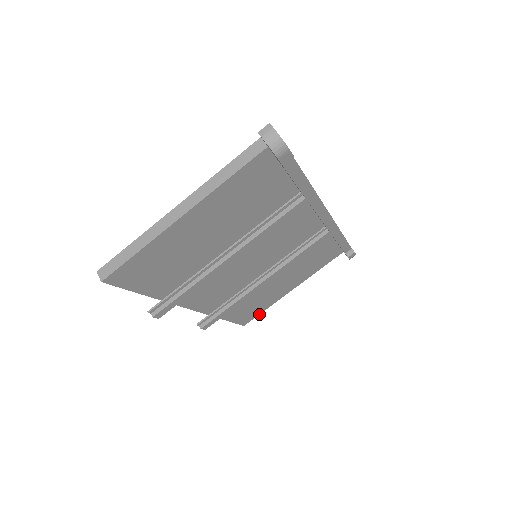
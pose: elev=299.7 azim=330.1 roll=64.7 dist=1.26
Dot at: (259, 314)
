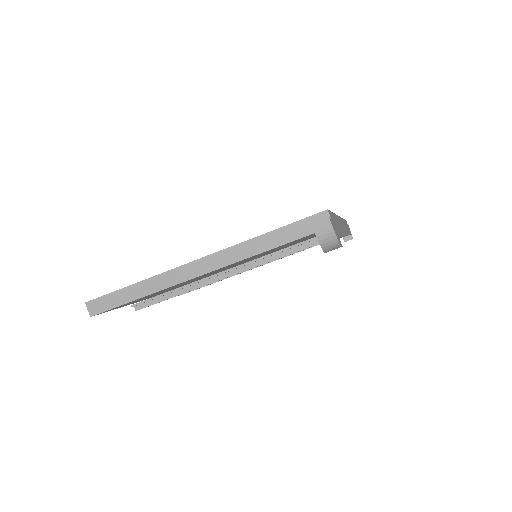
Dot at: occluded
